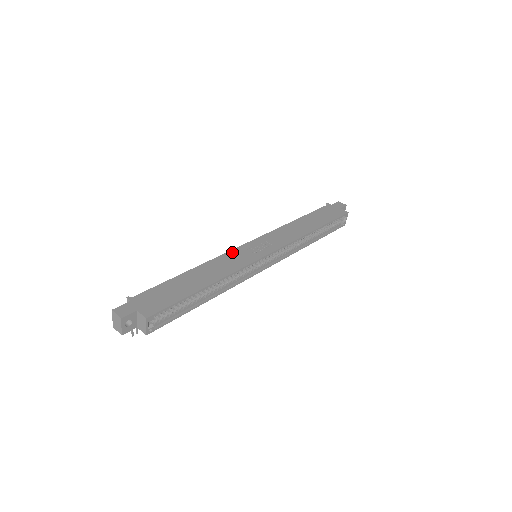
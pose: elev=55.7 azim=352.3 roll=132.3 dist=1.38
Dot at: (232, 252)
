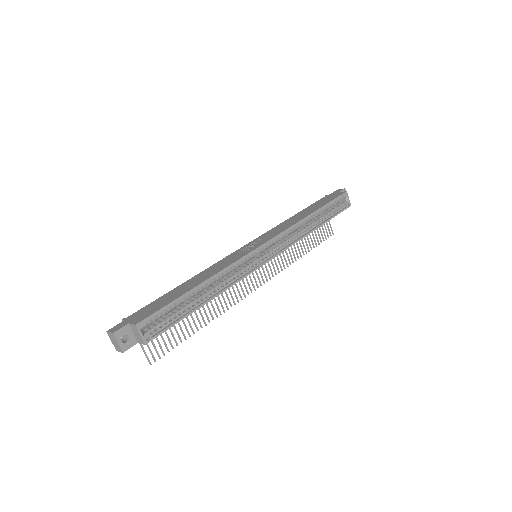
Dot at: (226, 257)
